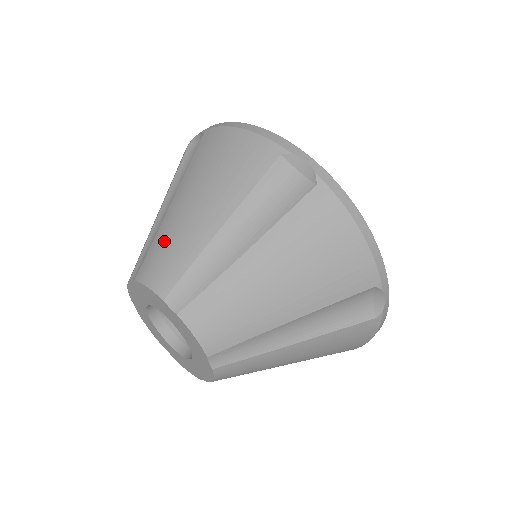
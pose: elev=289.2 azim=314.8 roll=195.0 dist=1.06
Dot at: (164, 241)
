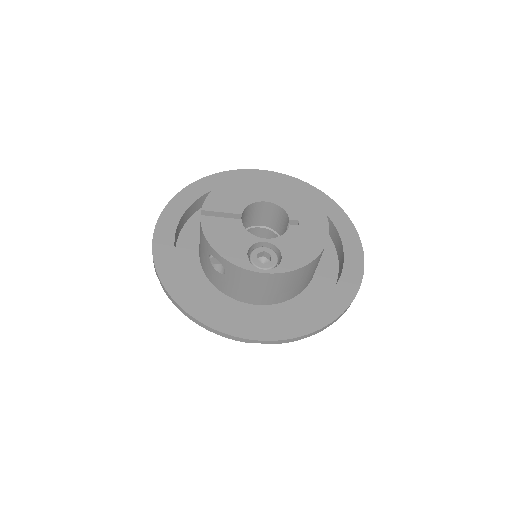
Dot at: occluded
